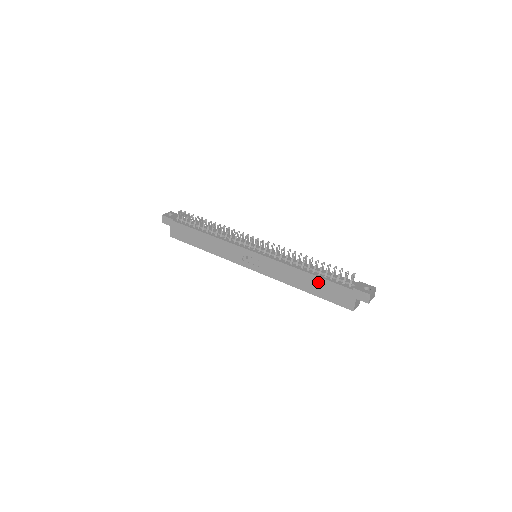
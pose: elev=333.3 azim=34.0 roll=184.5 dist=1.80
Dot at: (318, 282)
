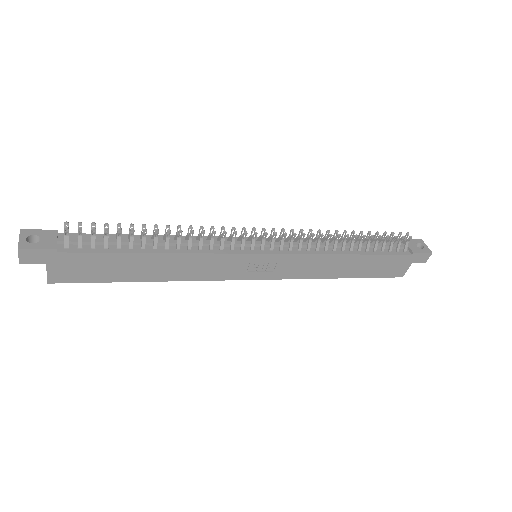
Dot at: (367, 261)
